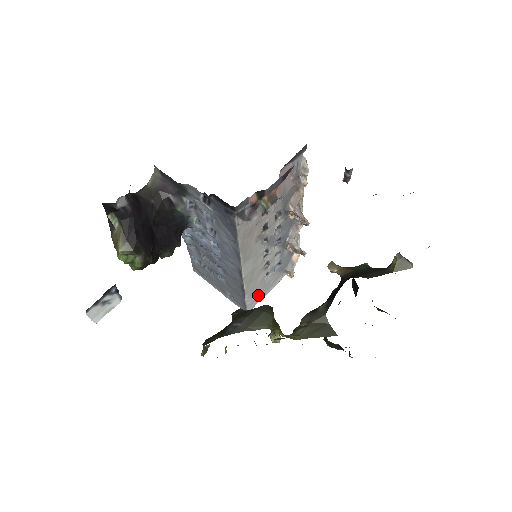
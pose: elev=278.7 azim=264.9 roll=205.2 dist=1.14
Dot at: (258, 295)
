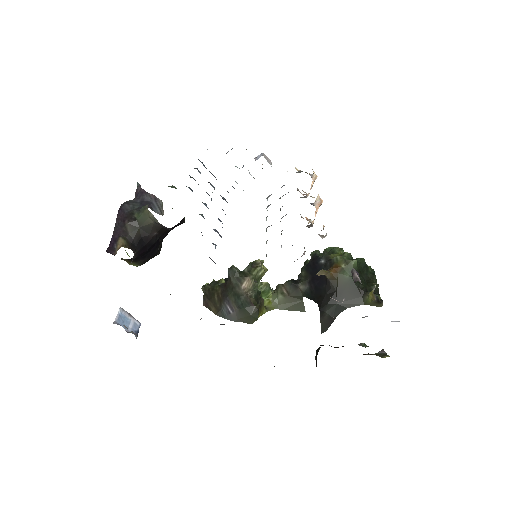
Dot at: occluded
